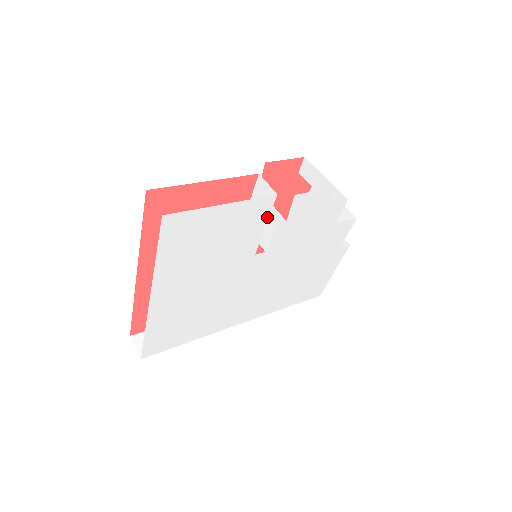
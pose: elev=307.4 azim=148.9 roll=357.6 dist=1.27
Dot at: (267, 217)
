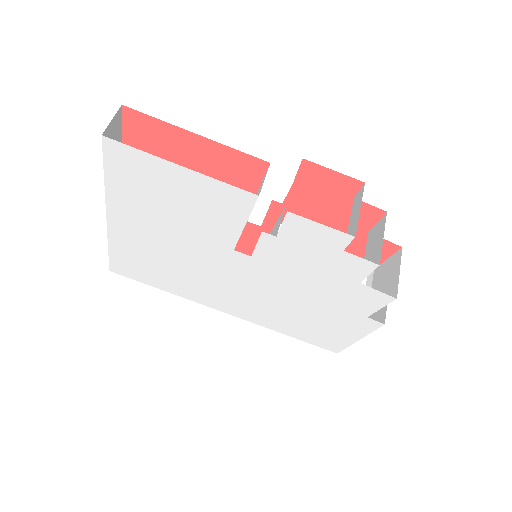
Dot at: (247, 215)
